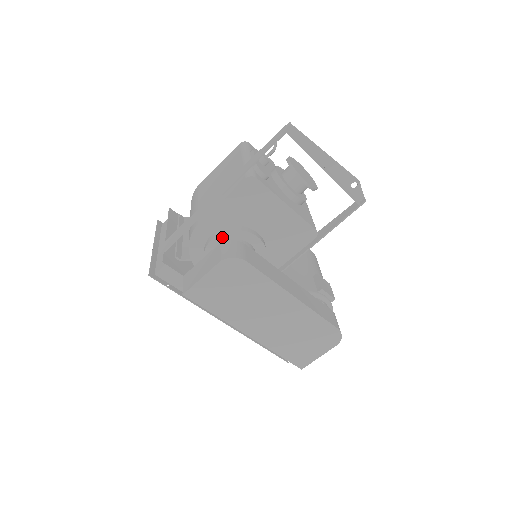
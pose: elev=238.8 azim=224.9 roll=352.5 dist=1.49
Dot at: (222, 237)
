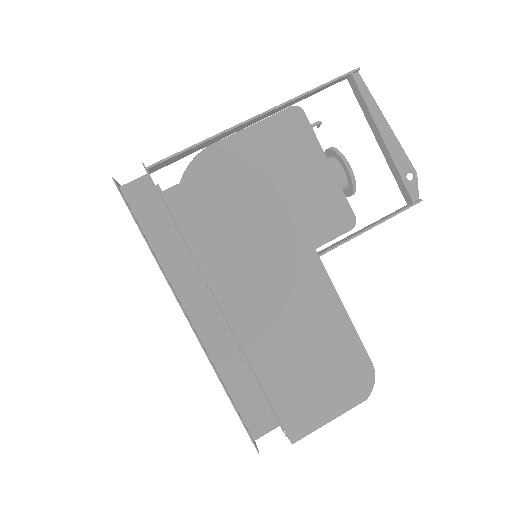
Dot at: occluded
